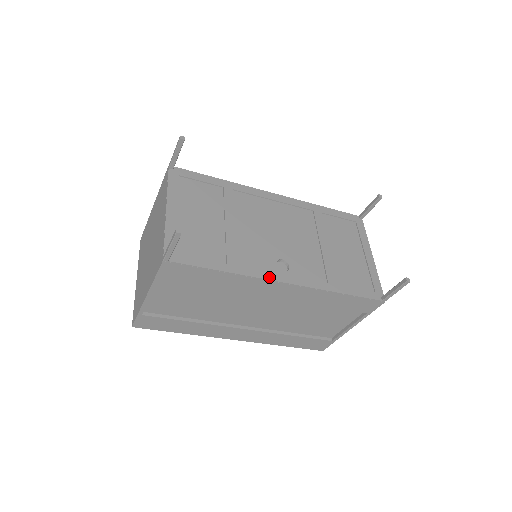
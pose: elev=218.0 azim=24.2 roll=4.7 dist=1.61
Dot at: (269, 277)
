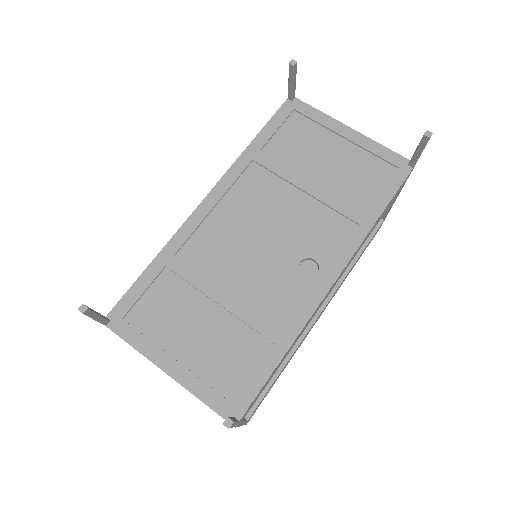
Dot at: (317, 300)
